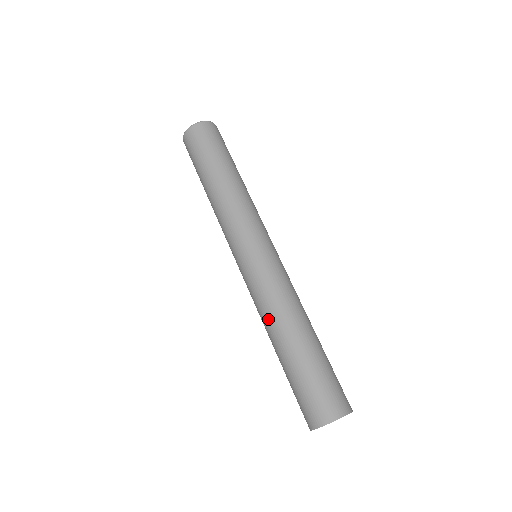
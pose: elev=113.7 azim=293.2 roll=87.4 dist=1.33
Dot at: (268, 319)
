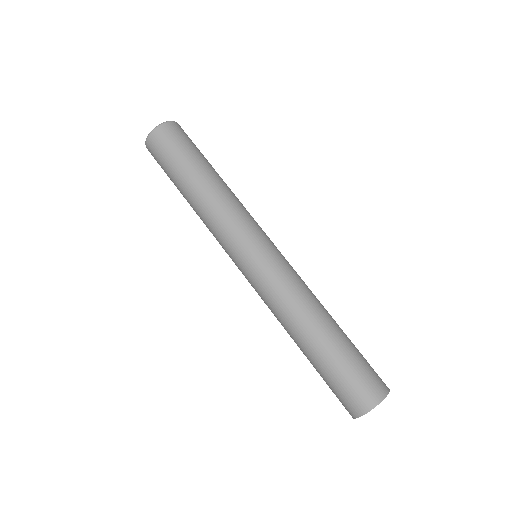
Dot at: (282, 324)
